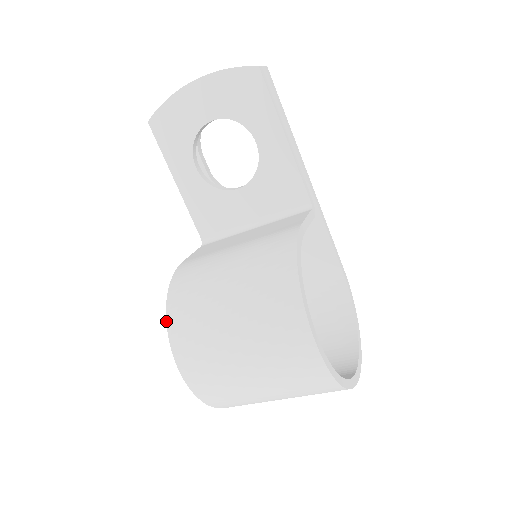
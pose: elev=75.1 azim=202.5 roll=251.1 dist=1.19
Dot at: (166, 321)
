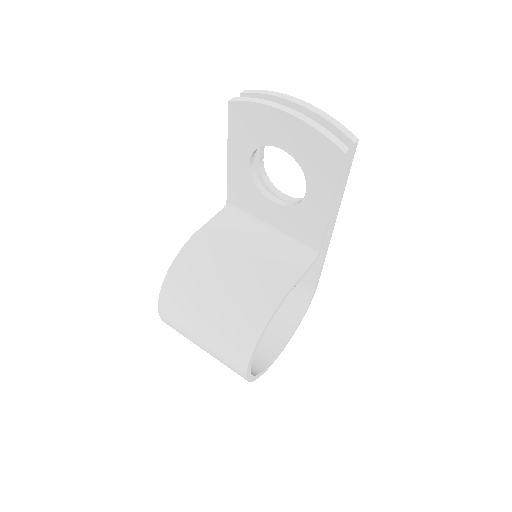
Dot at: (163, 281)
